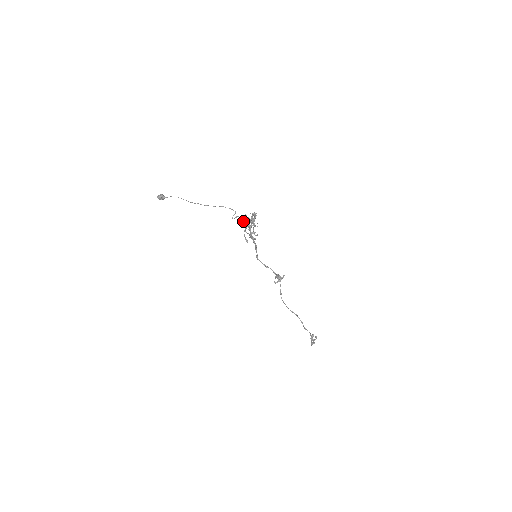
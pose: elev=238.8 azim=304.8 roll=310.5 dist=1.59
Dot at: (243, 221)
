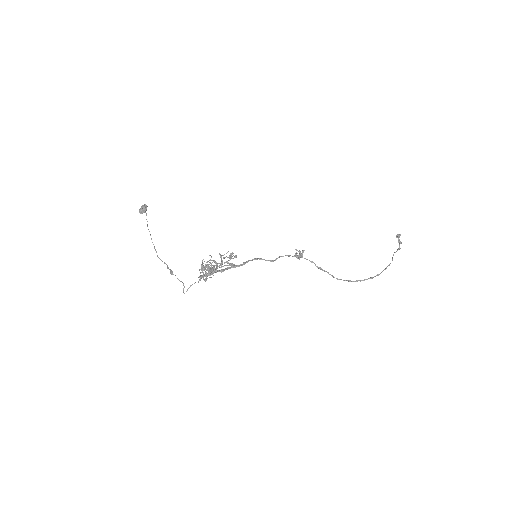
Dot at: (201, 278)
